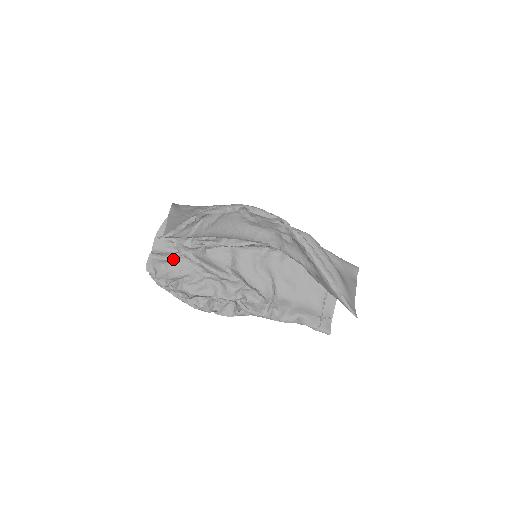
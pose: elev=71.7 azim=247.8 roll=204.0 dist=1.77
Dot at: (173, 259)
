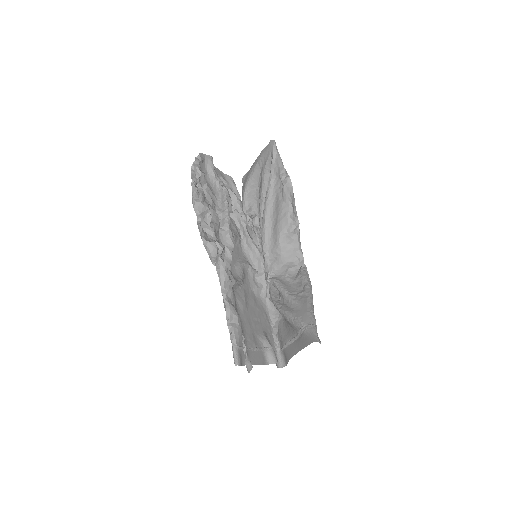
Dot at: (214, 181)
